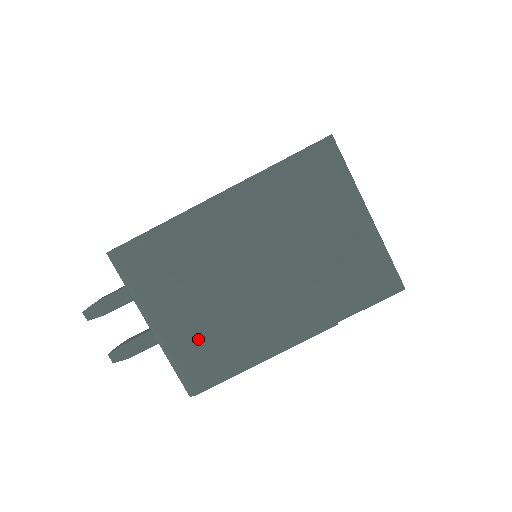
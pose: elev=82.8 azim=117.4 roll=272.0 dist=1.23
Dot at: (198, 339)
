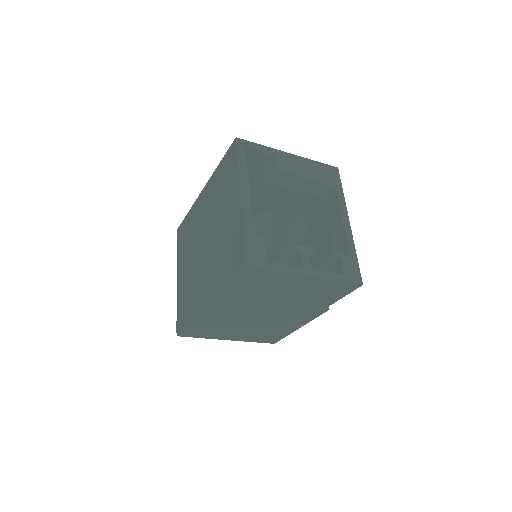
Dot at: (255, 336)
